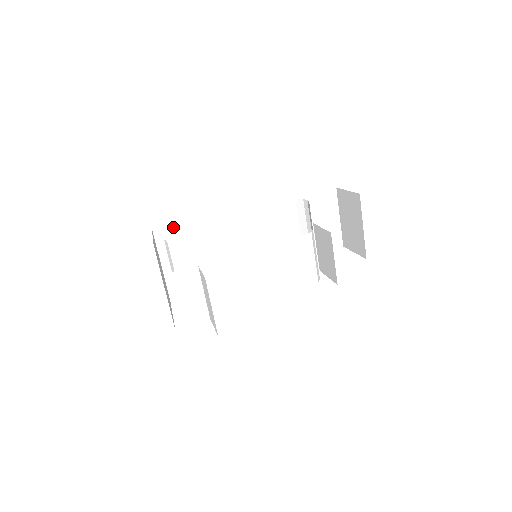
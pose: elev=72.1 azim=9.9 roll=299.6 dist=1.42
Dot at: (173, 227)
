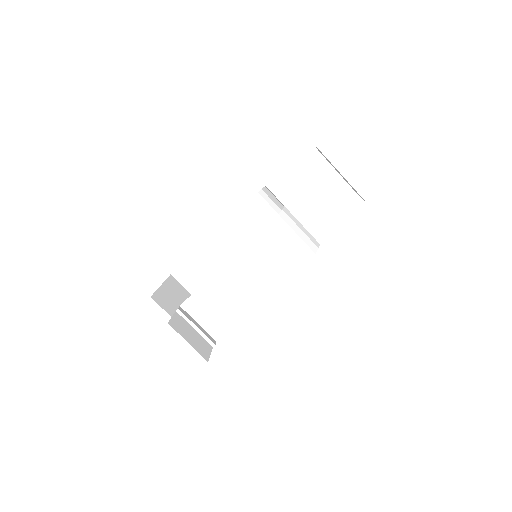
Dot at: (181, 267)
